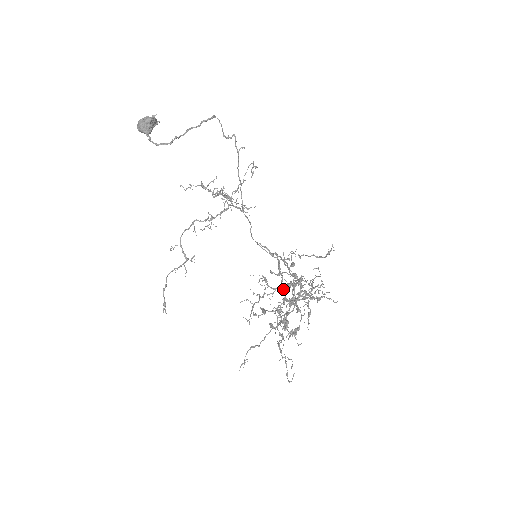
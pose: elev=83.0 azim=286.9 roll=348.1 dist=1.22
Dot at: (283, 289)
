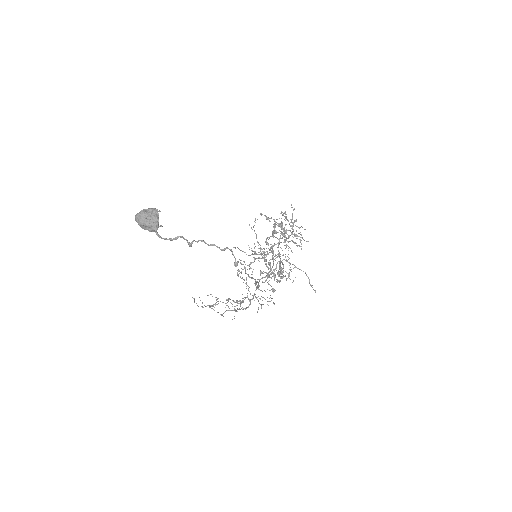
Dot at: (272, 250)
